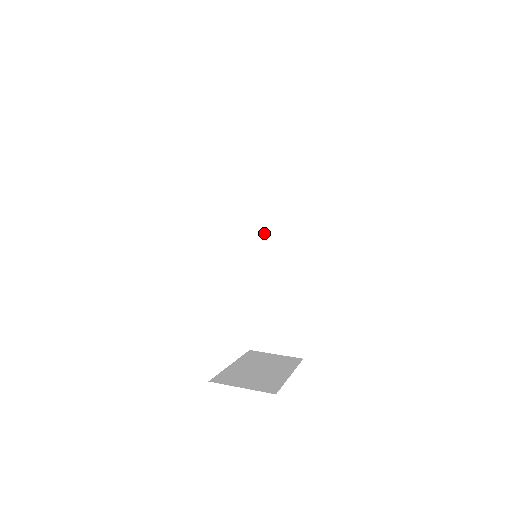
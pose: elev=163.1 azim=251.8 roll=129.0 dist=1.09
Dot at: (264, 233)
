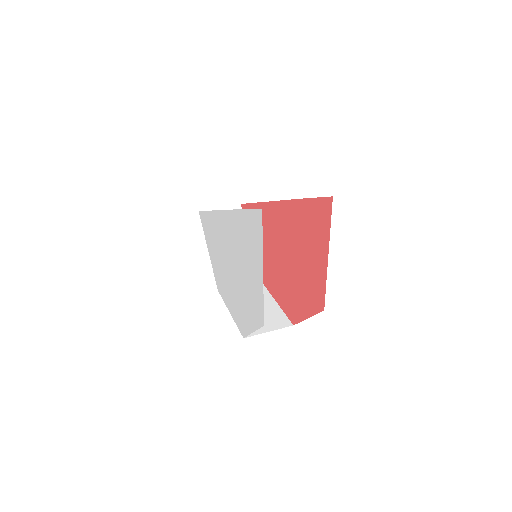
Dot at: occluded
